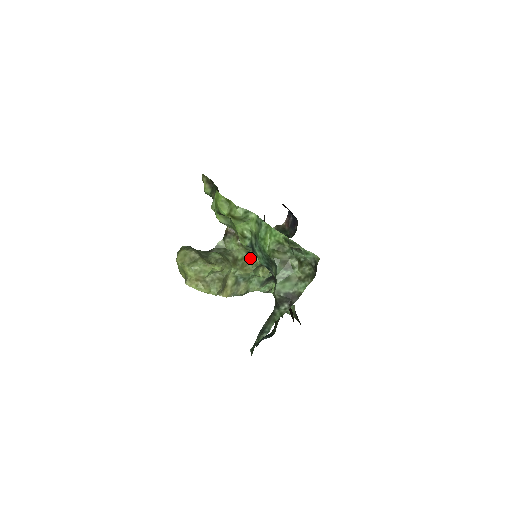
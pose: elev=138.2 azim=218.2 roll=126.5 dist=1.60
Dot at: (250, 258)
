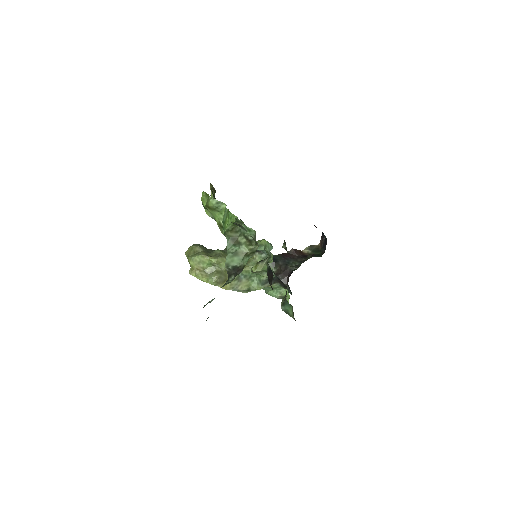
Dot at: (253, 259)
